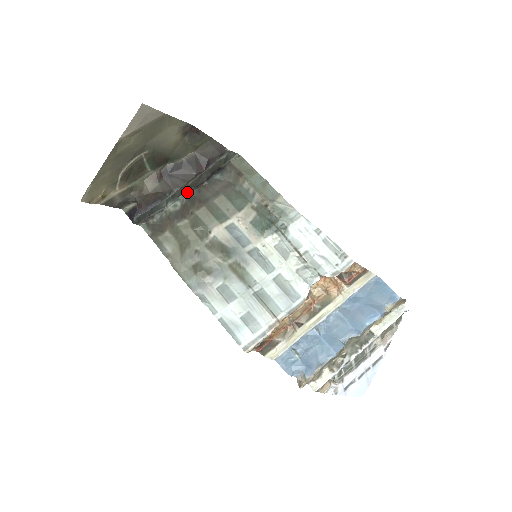
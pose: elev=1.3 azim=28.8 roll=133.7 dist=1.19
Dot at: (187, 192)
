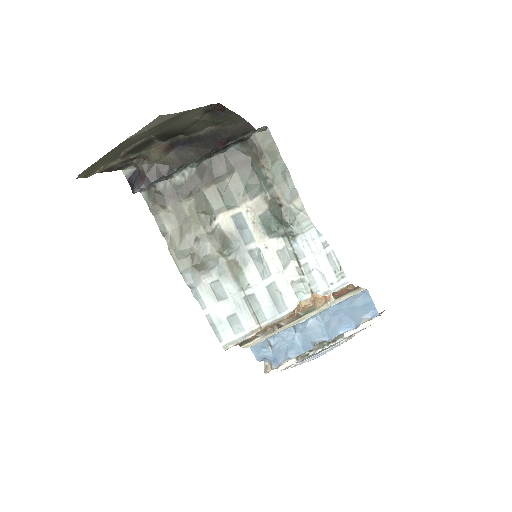
Dot at: (198, 161)
